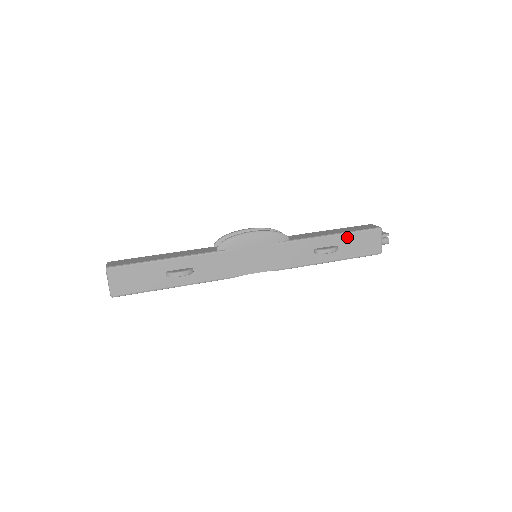
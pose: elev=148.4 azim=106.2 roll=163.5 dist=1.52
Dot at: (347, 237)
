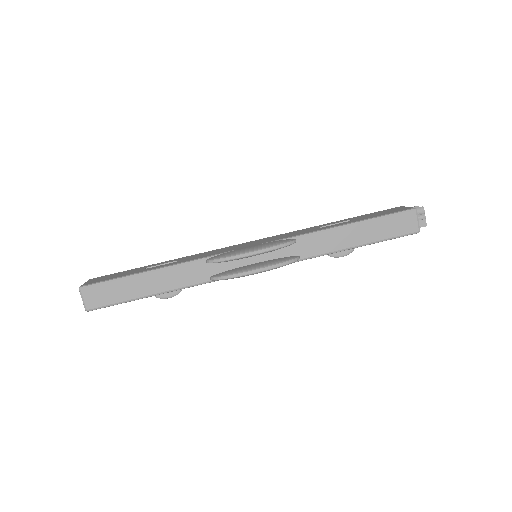
Dot at: (372, 243)
